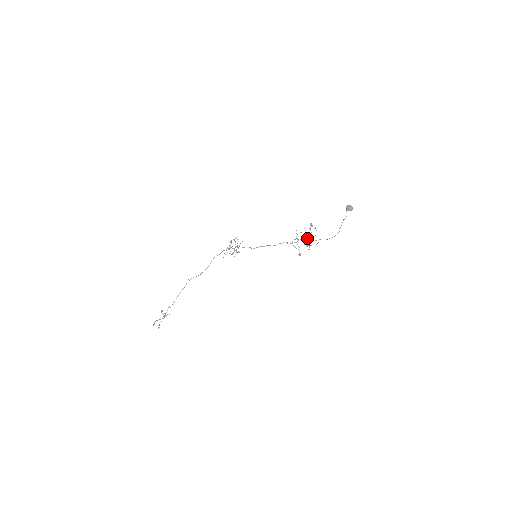
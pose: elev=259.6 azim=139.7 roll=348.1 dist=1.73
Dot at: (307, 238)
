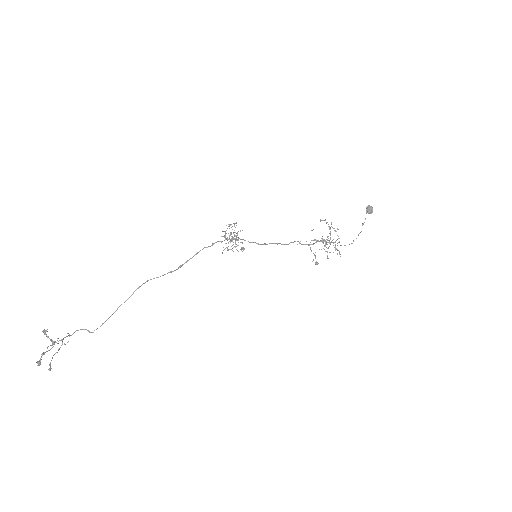
Dot at: (334, 242)
